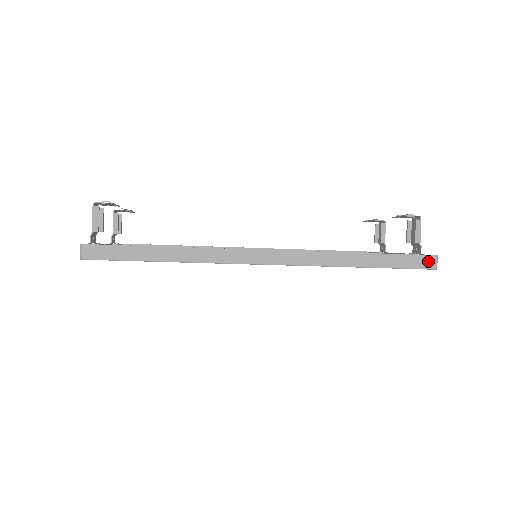
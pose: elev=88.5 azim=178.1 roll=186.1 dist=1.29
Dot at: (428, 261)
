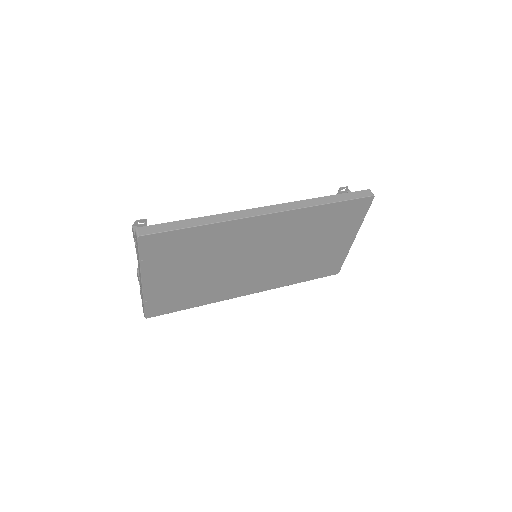
Dot at: (366, 193)
